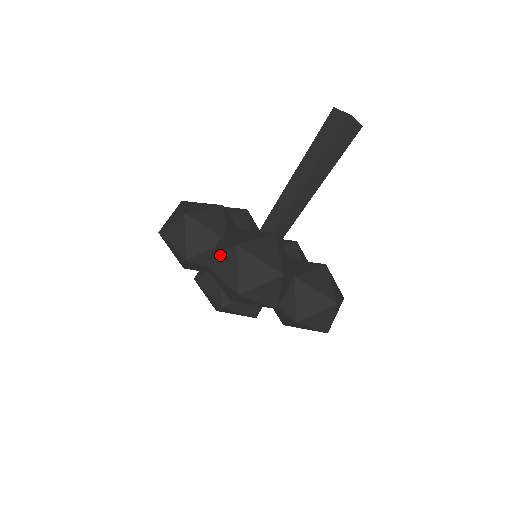
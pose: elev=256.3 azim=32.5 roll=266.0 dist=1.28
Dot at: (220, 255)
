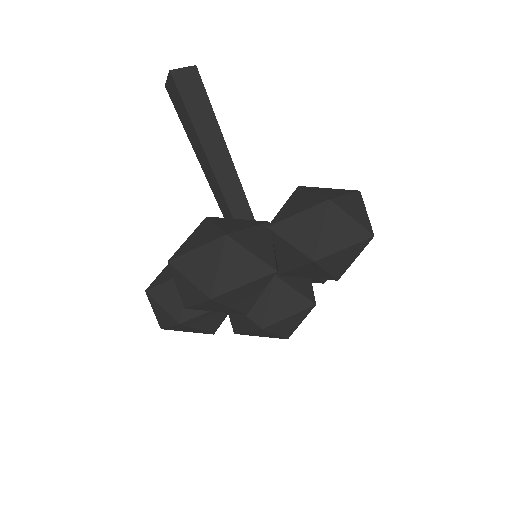
Dot at: (177, 286)
